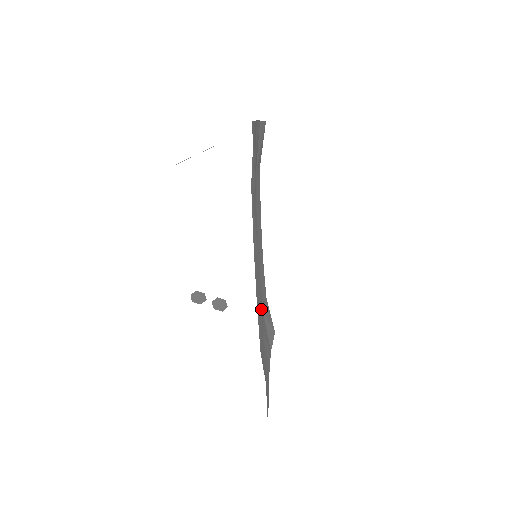
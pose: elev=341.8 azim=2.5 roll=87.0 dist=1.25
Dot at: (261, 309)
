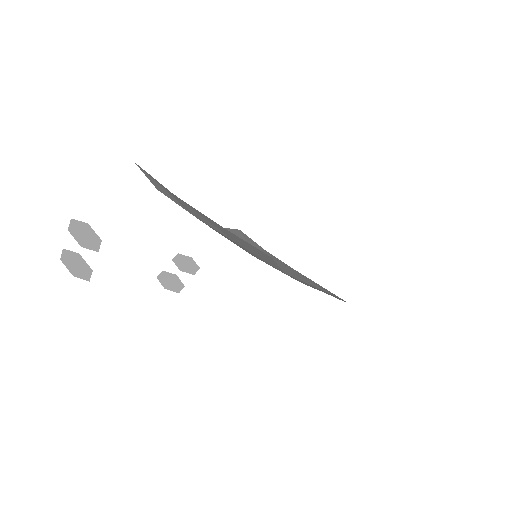
Dot at: occluded
